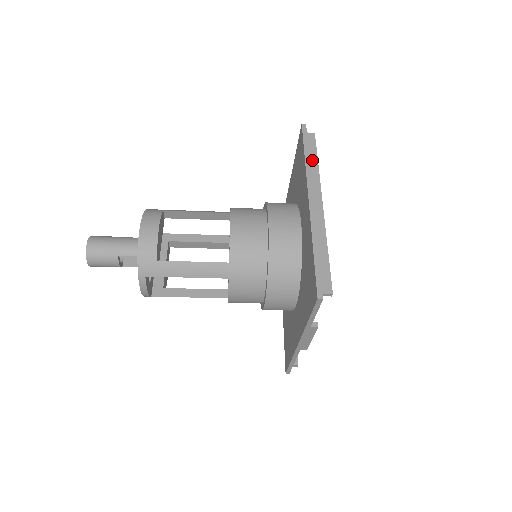
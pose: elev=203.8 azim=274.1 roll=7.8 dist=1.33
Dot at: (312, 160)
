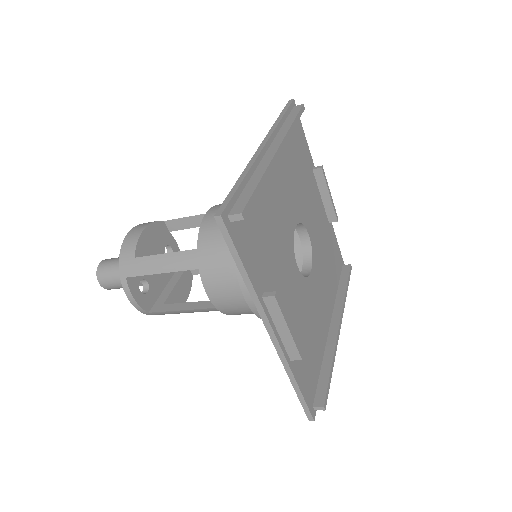
Dot at: (288, 121)
